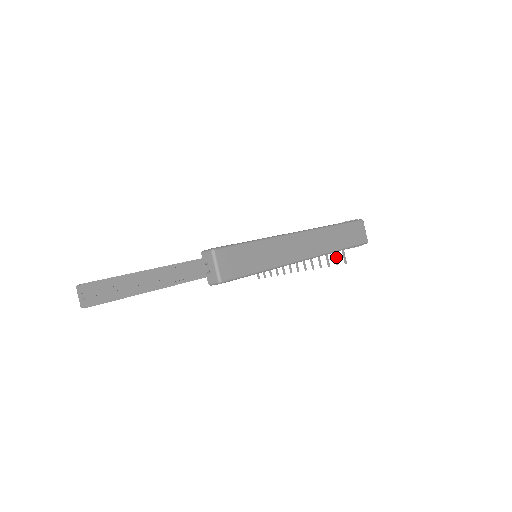
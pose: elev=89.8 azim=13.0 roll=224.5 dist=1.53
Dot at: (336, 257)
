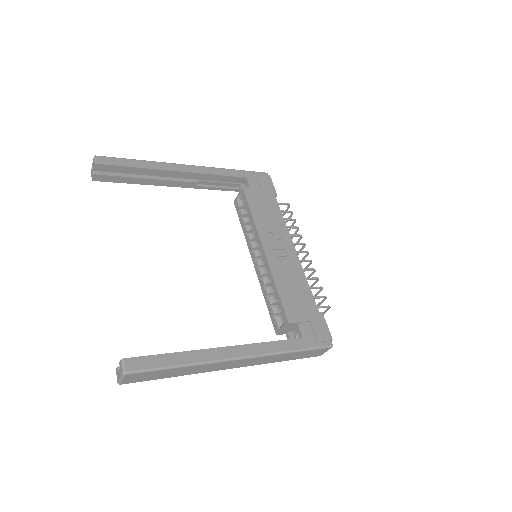
Dot at: occluded
